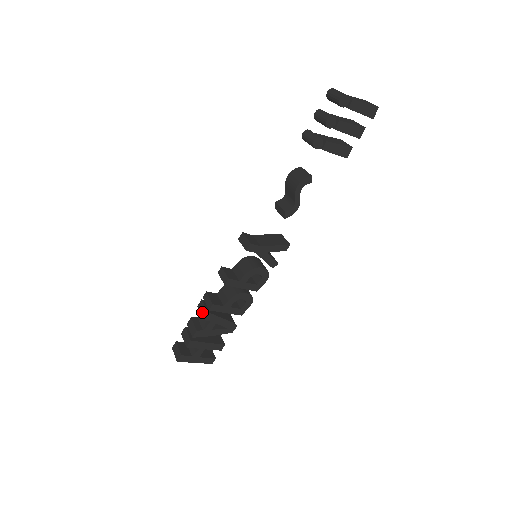
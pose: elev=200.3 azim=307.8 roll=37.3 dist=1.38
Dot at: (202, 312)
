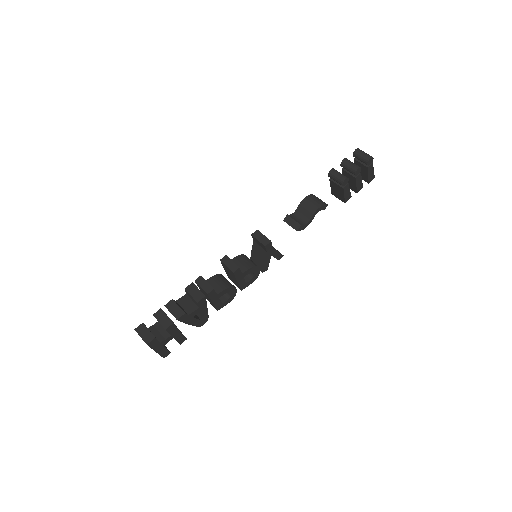
Dot at: (195, 295)
